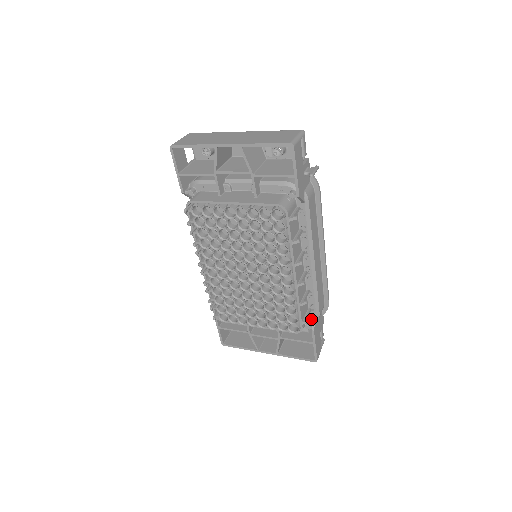
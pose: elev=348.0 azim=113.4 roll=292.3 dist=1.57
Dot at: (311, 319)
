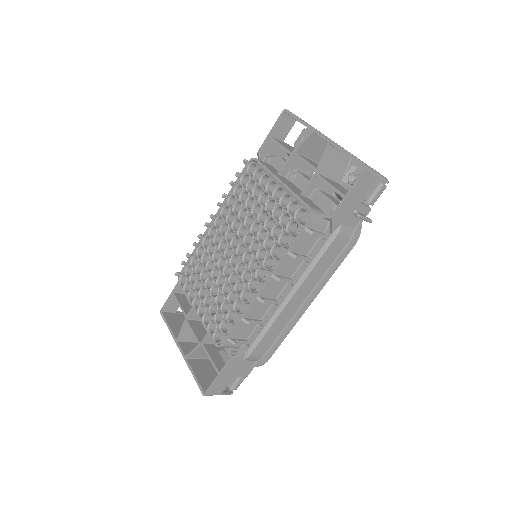
Dot at: occluded
